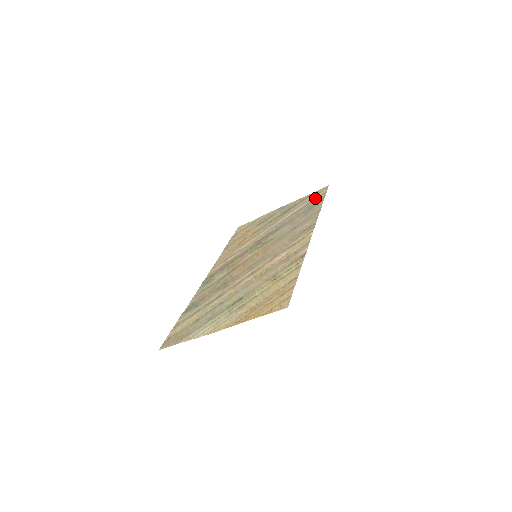
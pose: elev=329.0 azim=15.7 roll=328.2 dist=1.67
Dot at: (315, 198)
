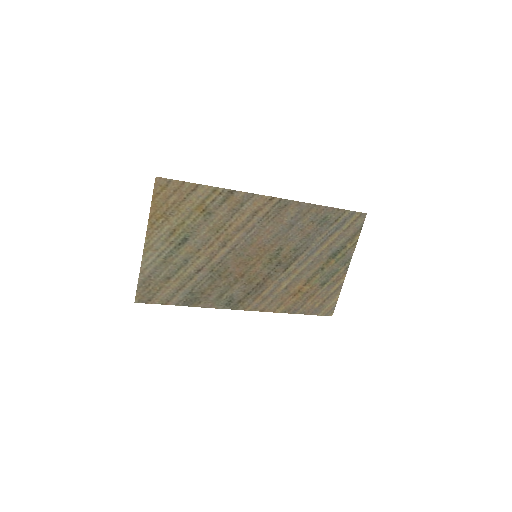
Dot at: (346, 222)
